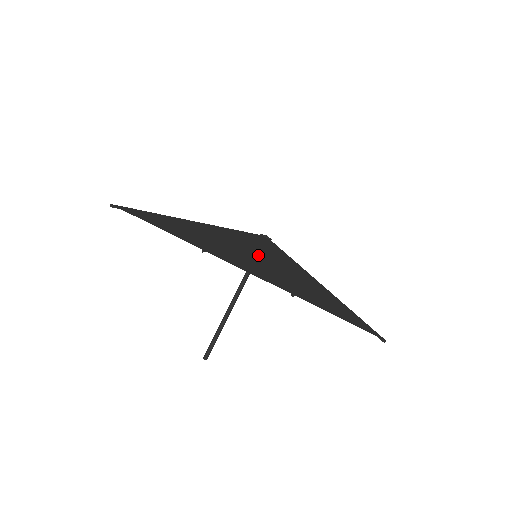
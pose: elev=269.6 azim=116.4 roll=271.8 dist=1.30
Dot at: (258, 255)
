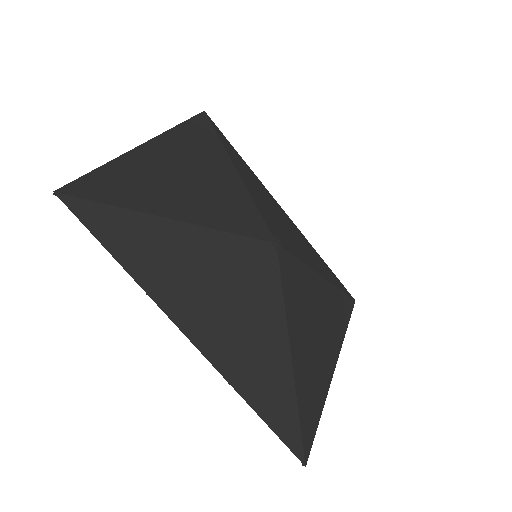
Dot at: (232, 296)
